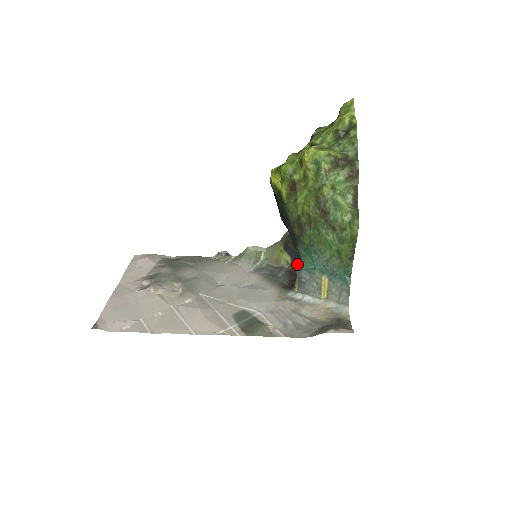
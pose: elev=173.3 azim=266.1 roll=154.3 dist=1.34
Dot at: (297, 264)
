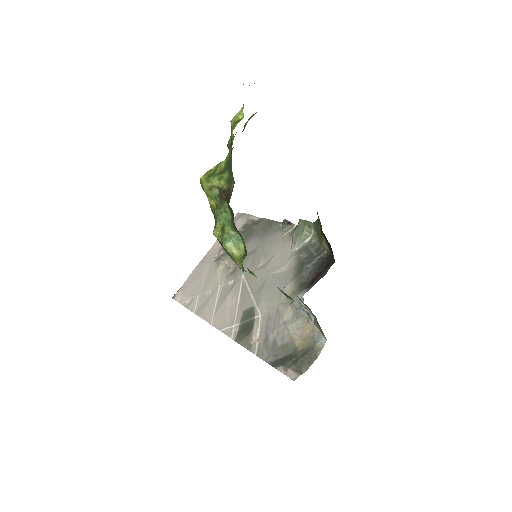
Dot at: occluded
